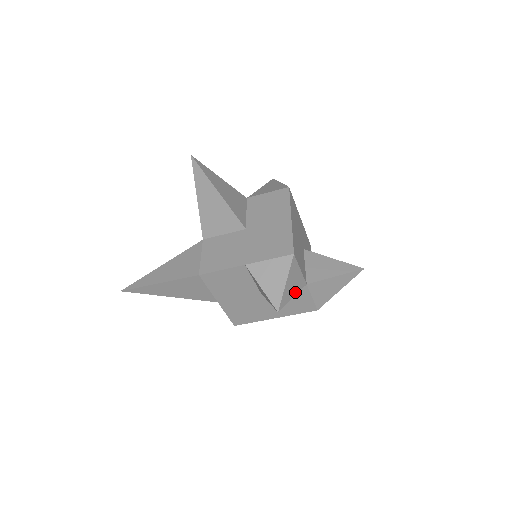
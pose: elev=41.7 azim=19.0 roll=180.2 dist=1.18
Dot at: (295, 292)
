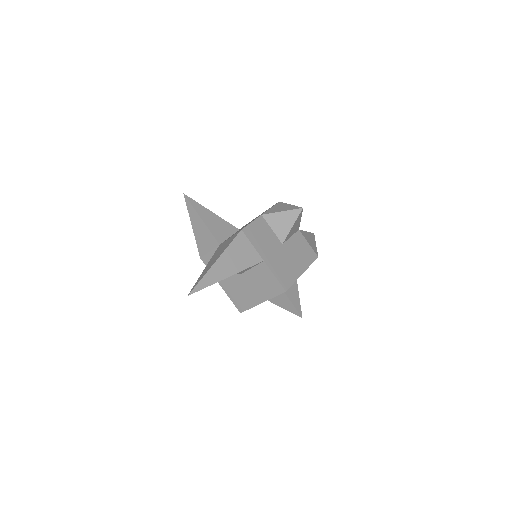
Dot at: occluded
